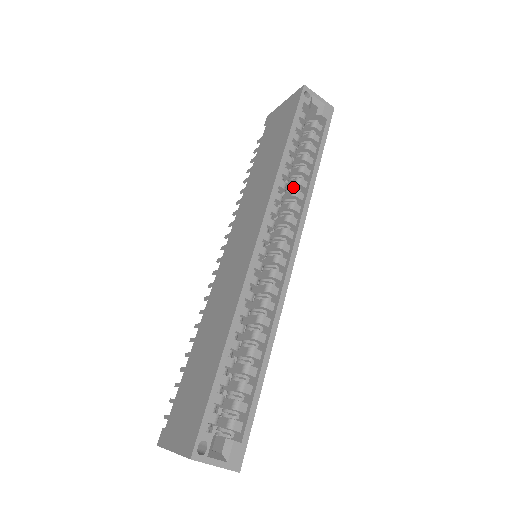
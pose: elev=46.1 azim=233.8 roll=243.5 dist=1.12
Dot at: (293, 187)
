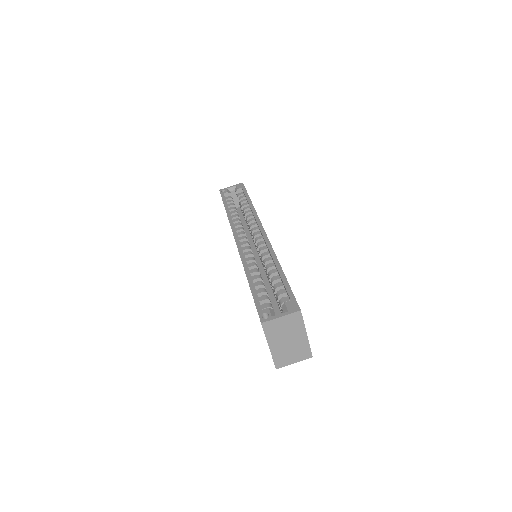
Dot at: occluded
